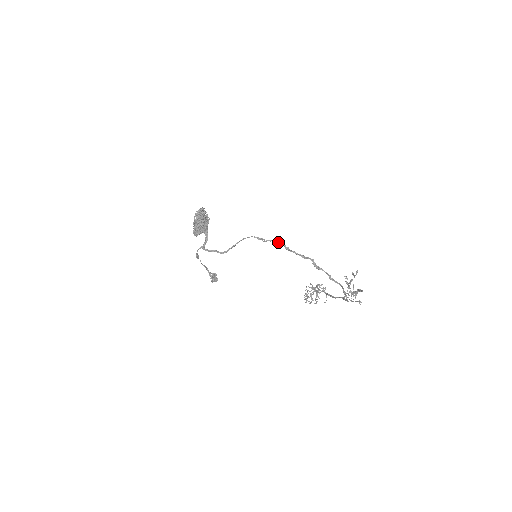
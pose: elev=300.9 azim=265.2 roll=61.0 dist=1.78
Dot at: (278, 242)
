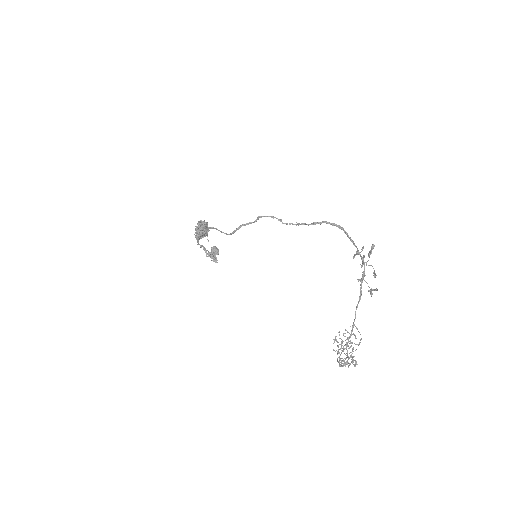
Dot at: (270, 216)
